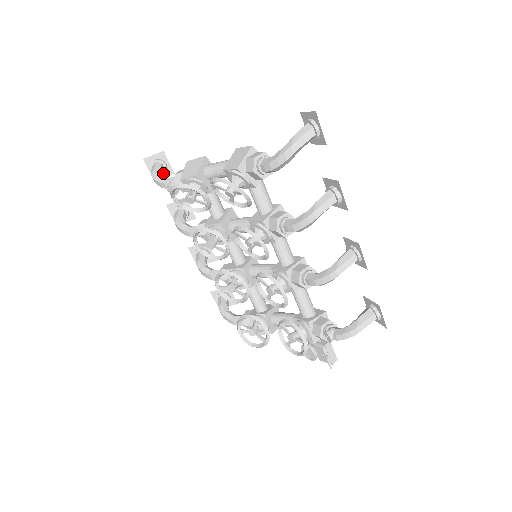
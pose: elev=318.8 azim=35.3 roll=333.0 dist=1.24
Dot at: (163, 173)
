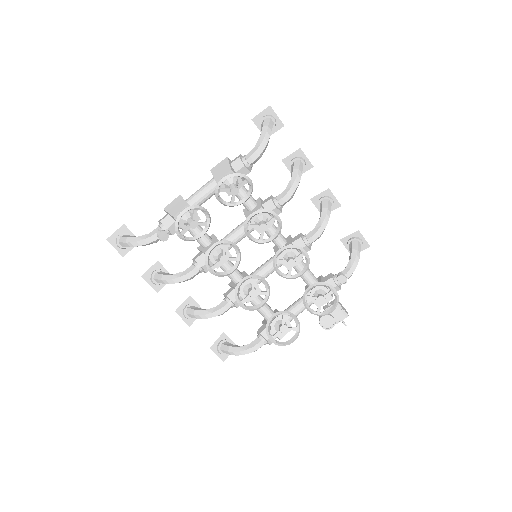
Dot at: occluded
